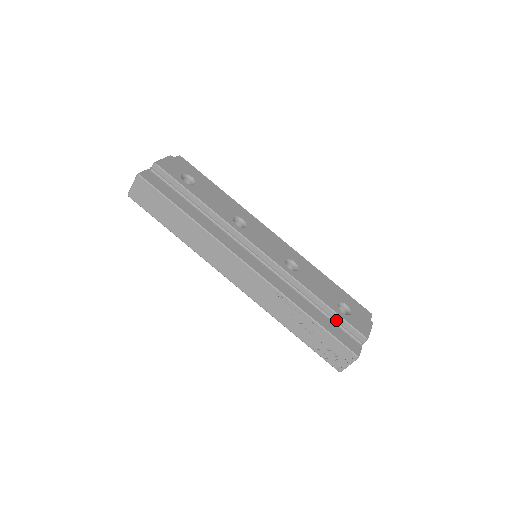
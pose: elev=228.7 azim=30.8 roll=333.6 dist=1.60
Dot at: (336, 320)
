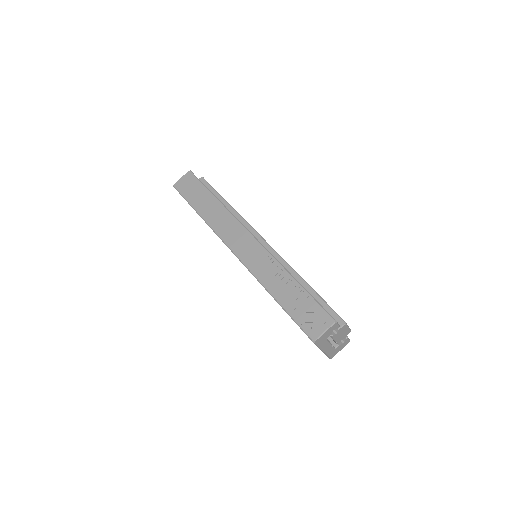
Dot at: occluded
